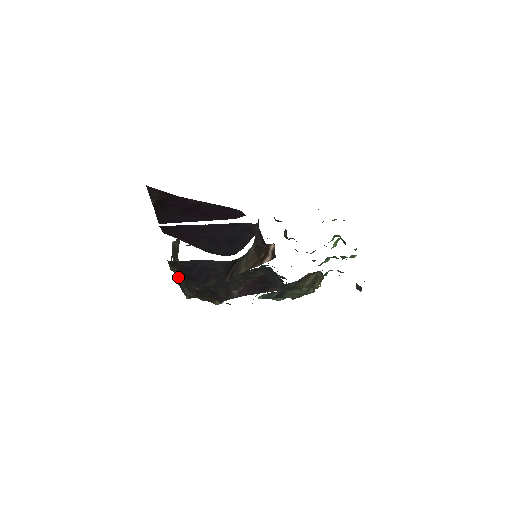
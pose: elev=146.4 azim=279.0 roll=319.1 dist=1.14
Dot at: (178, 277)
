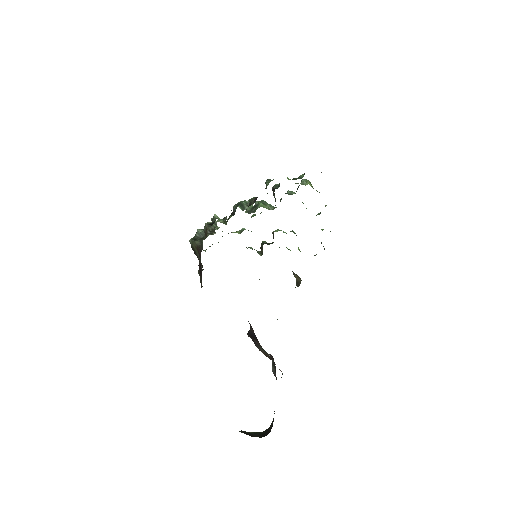
Dot at: (201, 265)
